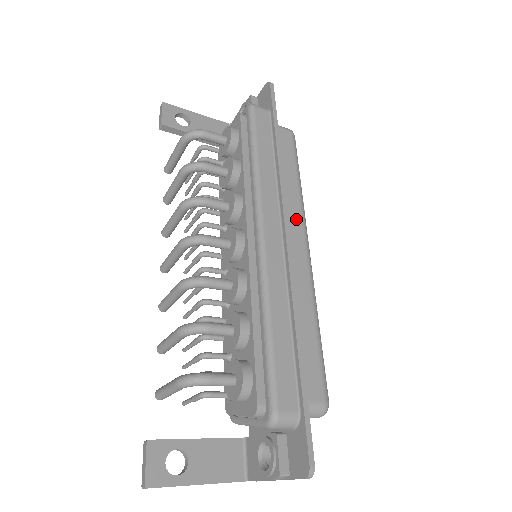
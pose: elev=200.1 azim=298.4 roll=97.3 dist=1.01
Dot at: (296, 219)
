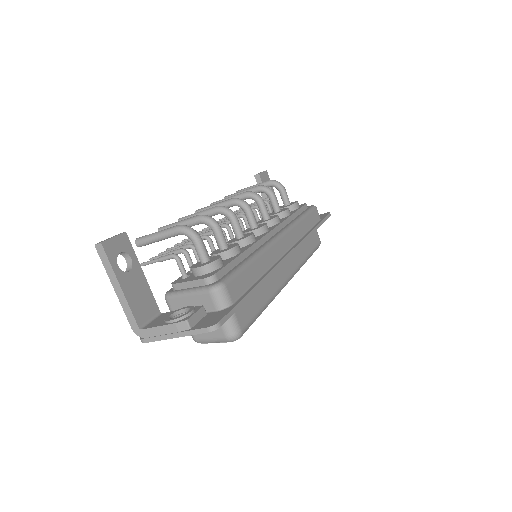
Dot at: (295, 262)
